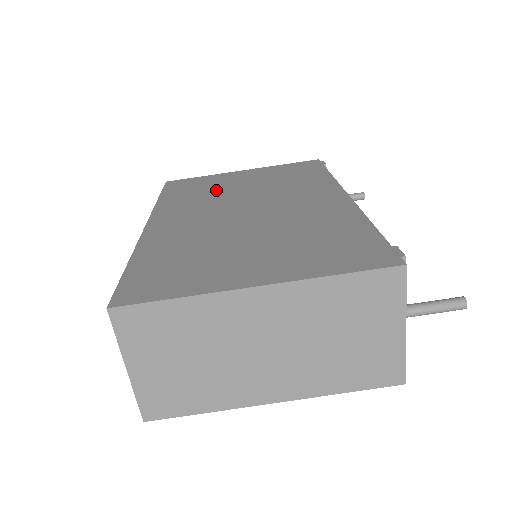
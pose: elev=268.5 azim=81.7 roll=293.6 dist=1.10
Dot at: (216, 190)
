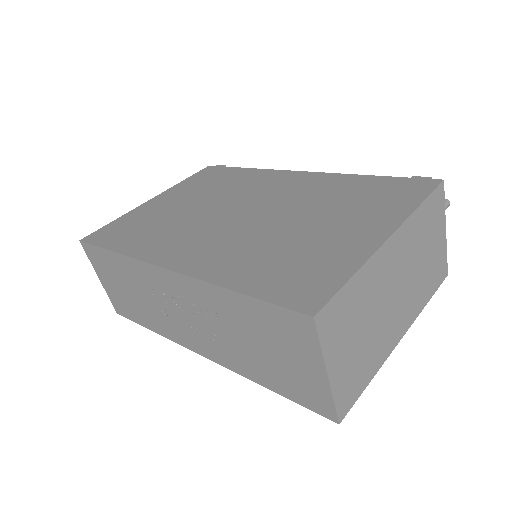
Dot at: (167, 219)
